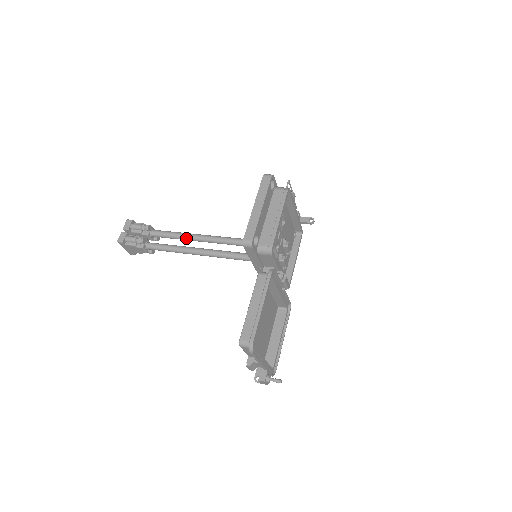
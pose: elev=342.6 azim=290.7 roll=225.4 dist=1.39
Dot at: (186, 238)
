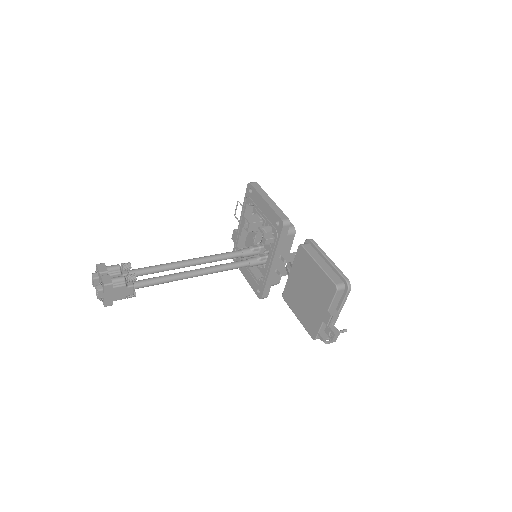
Dot at: (173, 266)
